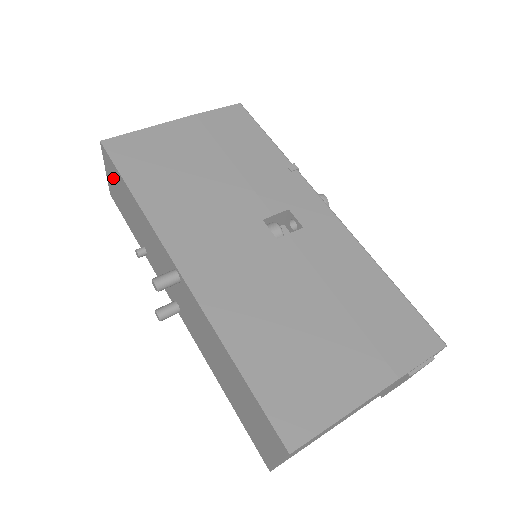
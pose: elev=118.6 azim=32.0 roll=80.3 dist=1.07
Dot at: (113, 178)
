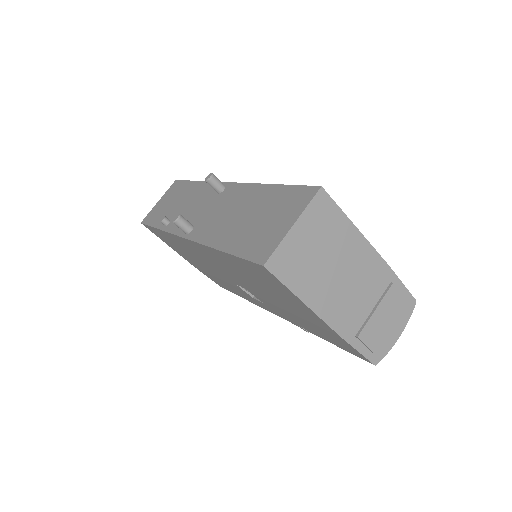
Dot at: (169, 196)
